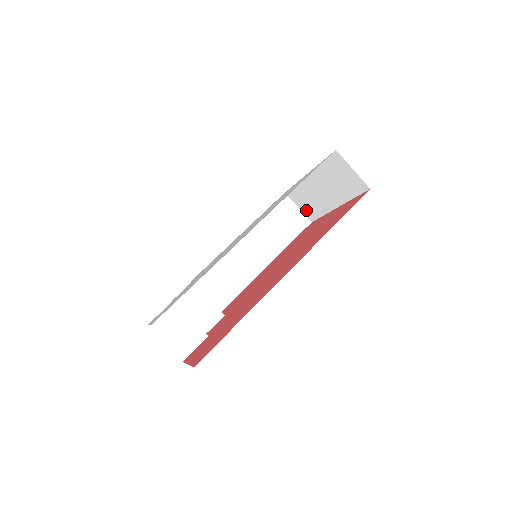
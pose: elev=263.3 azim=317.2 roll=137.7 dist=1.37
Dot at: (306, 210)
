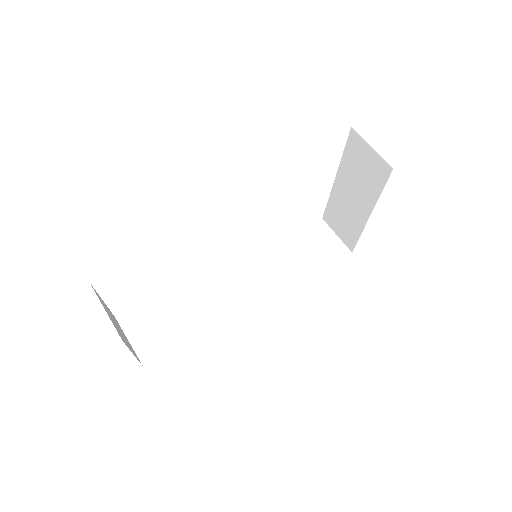
Dot at: (344, 236)
